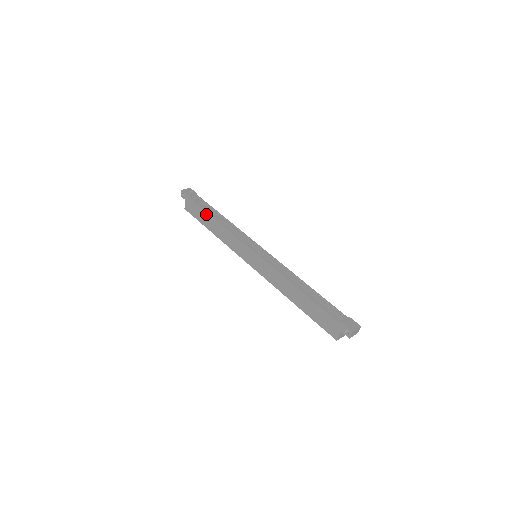
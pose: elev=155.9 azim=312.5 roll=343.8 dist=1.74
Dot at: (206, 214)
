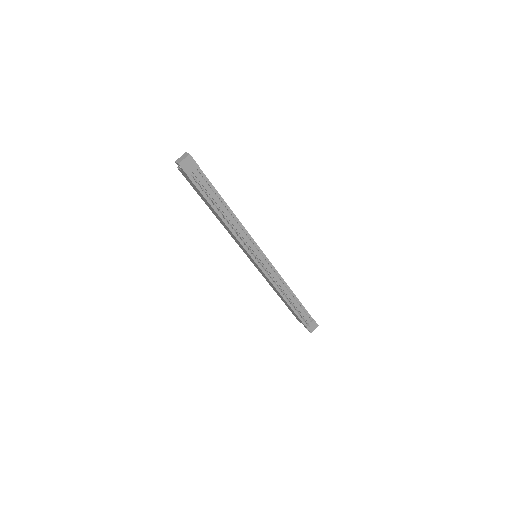
Dot at: (210, 206)
